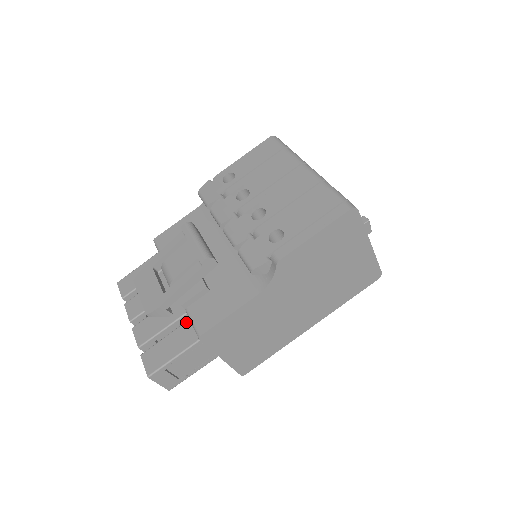
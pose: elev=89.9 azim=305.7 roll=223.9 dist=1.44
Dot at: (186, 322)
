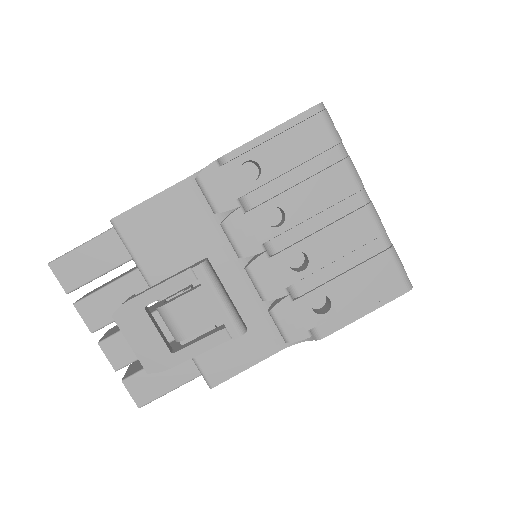
Dot at: occluded
